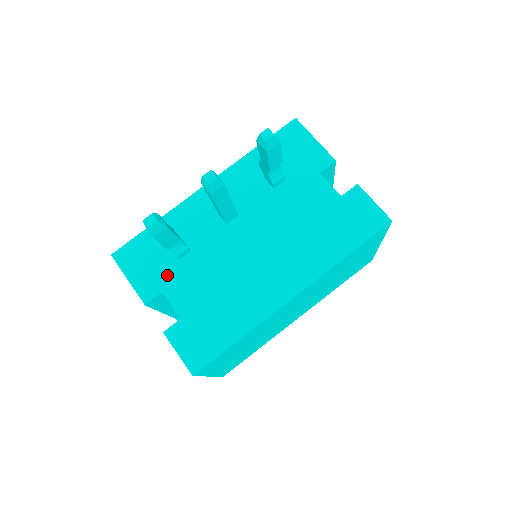
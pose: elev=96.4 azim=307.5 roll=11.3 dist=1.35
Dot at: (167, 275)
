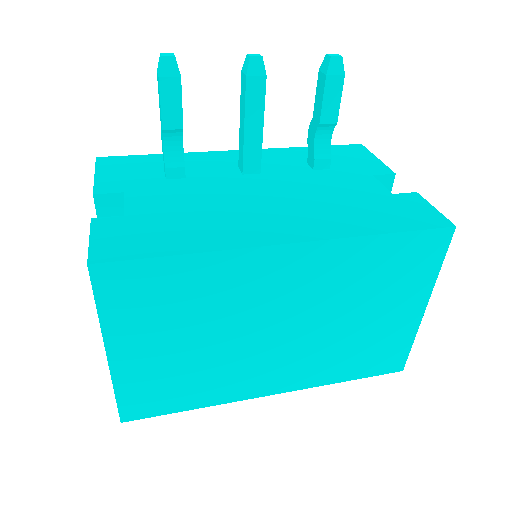
Dot at: (142, 184)
